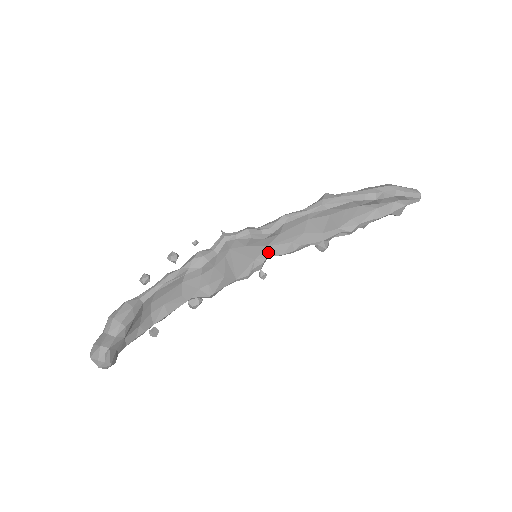
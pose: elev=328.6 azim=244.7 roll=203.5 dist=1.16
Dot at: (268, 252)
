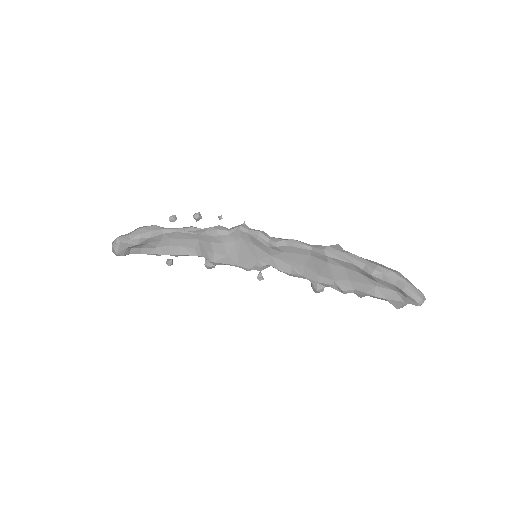
Dot at: (270, 261)
